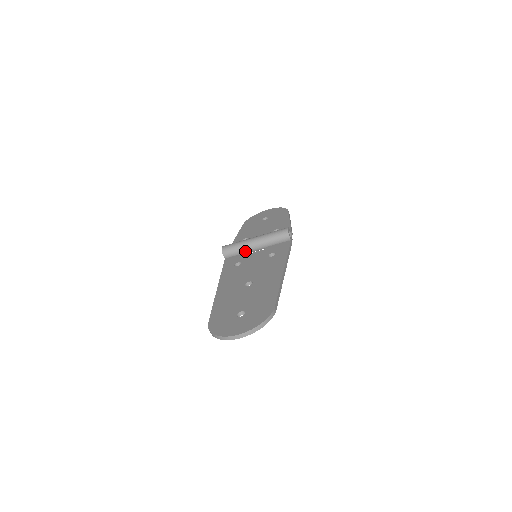
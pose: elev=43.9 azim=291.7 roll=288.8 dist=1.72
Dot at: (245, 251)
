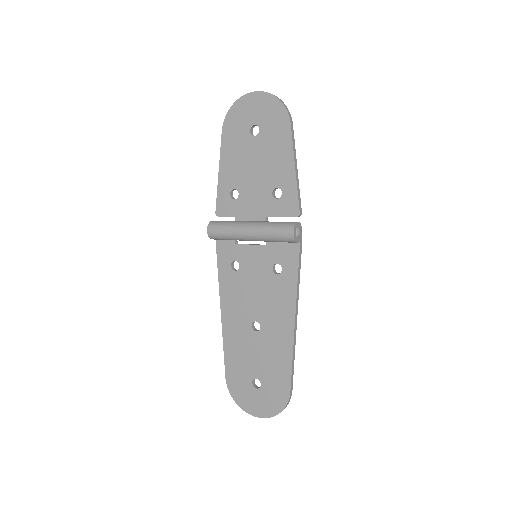
Dot at: (239, 240)
